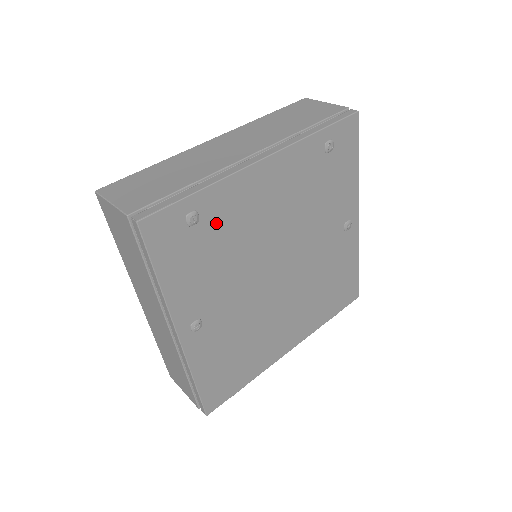
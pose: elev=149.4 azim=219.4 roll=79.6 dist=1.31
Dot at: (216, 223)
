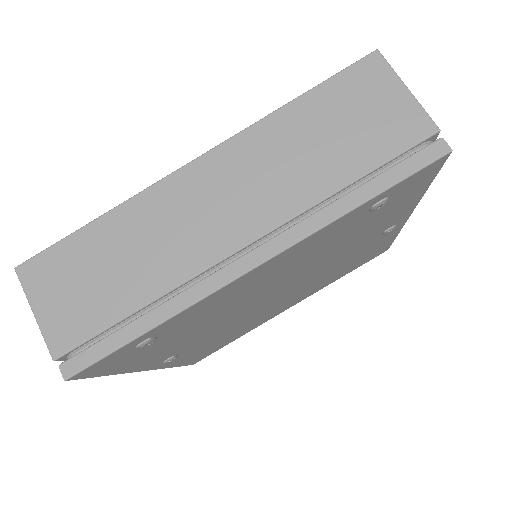
Dot at: (183, 325)
